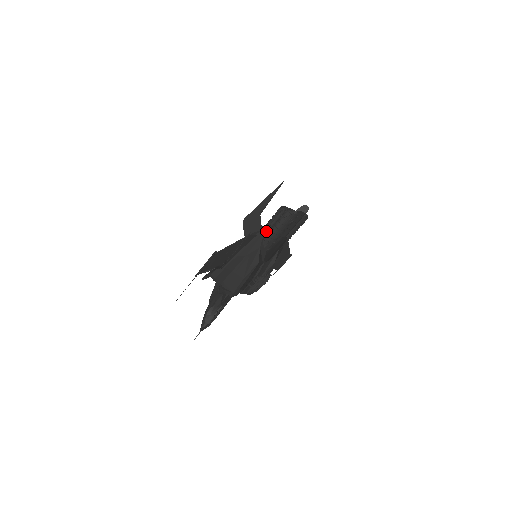
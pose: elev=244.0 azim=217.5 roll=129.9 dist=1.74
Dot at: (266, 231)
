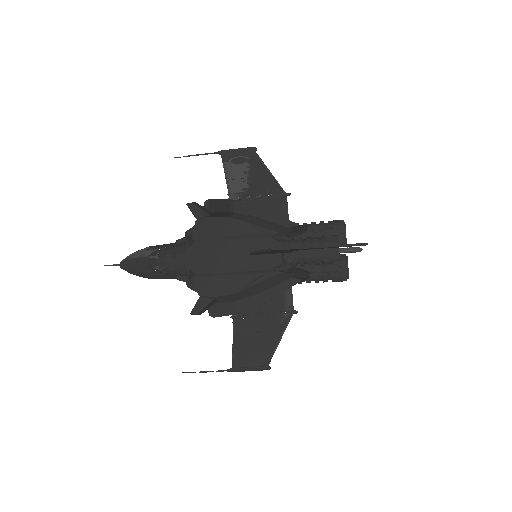
Dot at: (302, 276)
